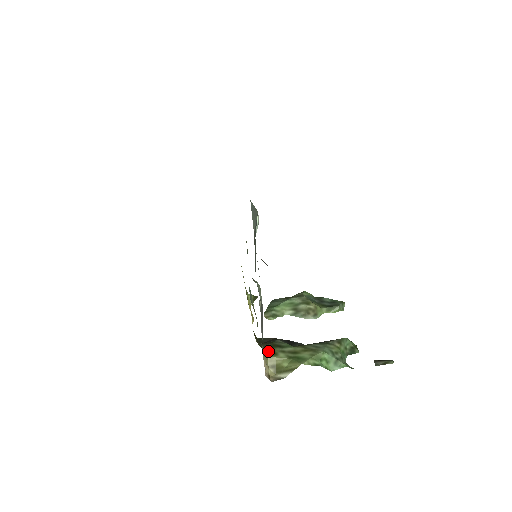
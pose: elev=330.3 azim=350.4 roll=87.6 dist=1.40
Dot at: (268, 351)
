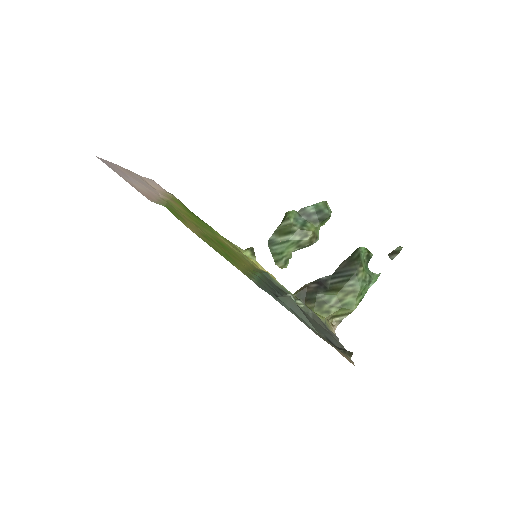
Dot at: (321, 313)
